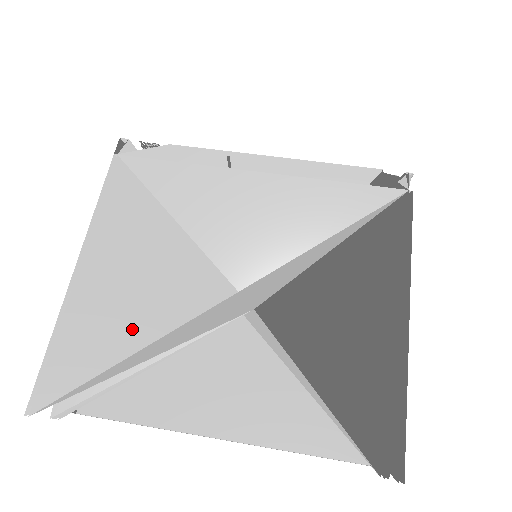
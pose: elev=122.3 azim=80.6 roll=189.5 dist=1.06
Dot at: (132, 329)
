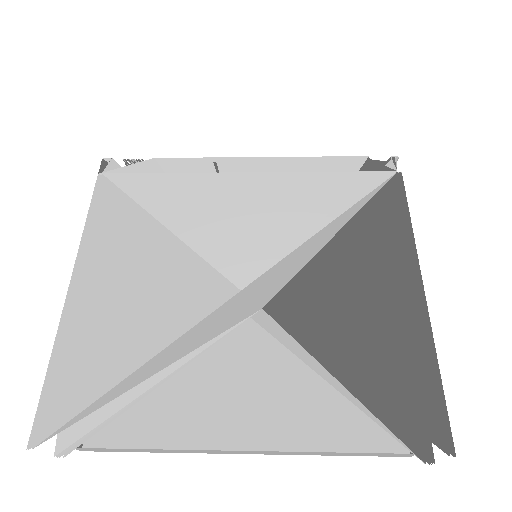
Dot at: (137, 342)
